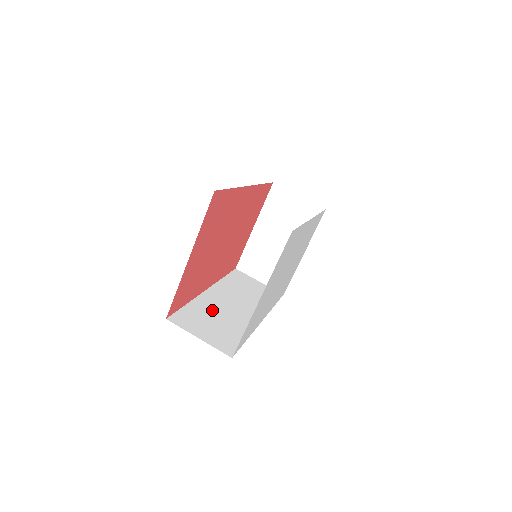
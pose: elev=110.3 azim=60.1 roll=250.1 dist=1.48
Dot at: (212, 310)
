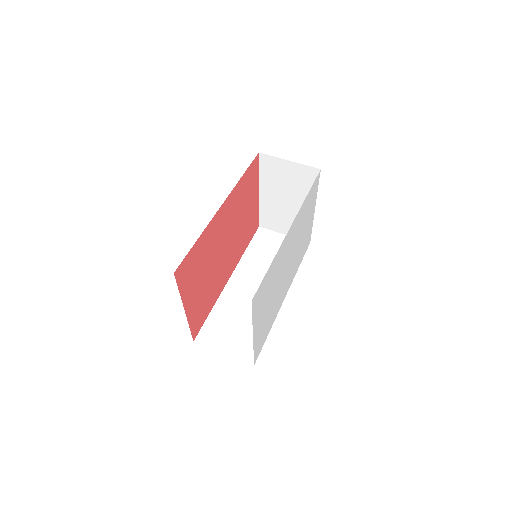
Dot at: (235, 307)
